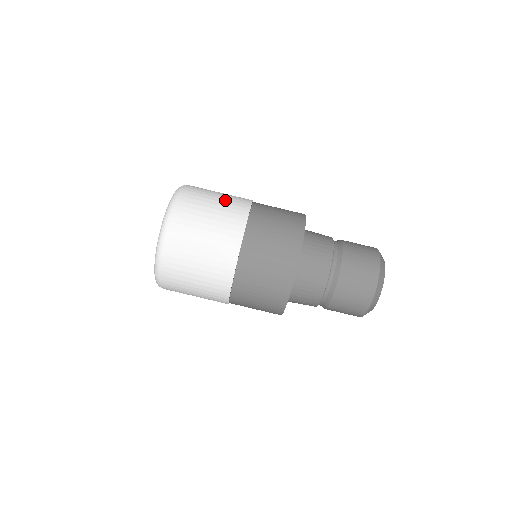
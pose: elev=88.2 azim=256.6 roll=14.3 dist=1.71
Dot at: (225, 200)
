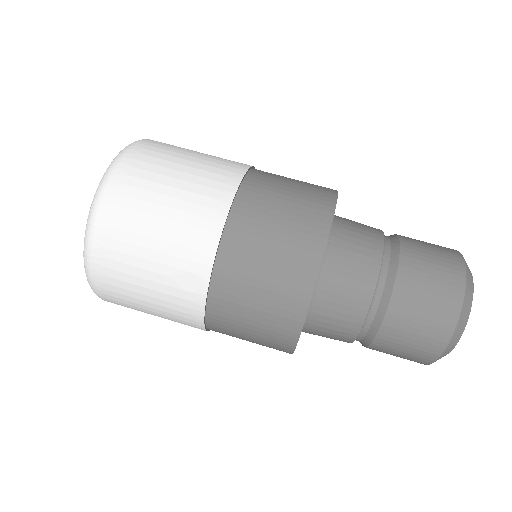
Dot at: (190, 184)
